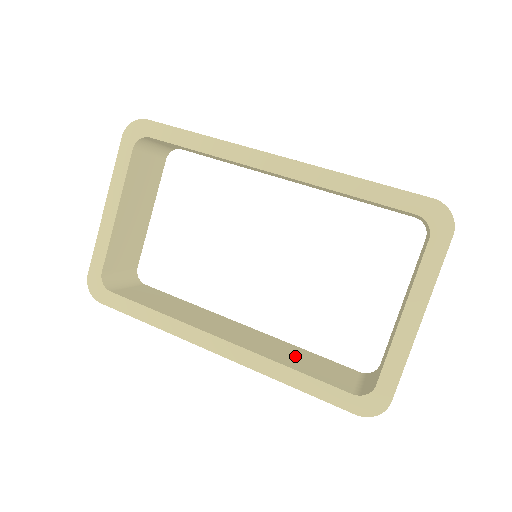
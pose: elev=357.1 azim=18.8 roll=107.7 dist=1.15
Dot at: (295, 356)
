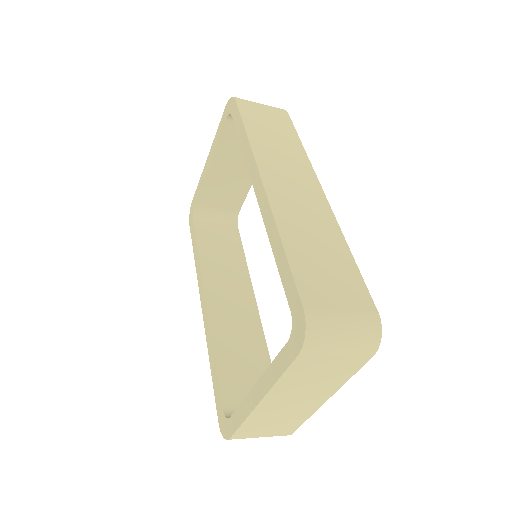
Dot at: (243, 351)
